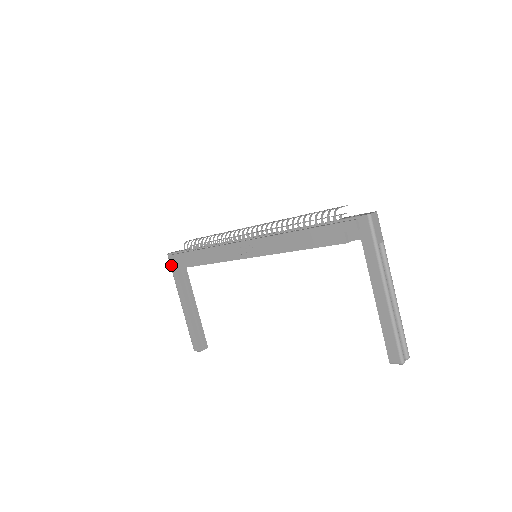
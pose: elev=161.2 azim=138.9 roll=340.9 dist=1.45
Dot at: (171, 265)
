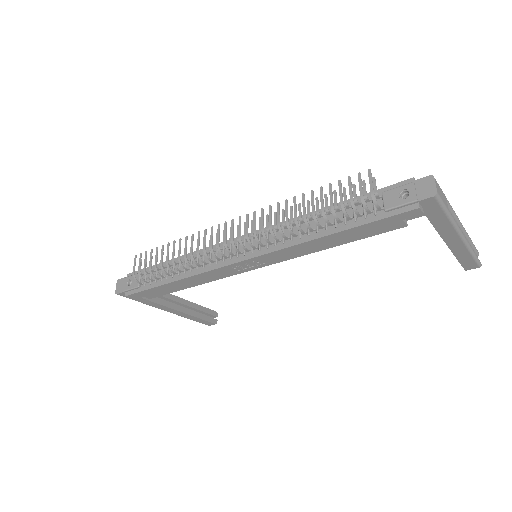
Dot at: occluded
